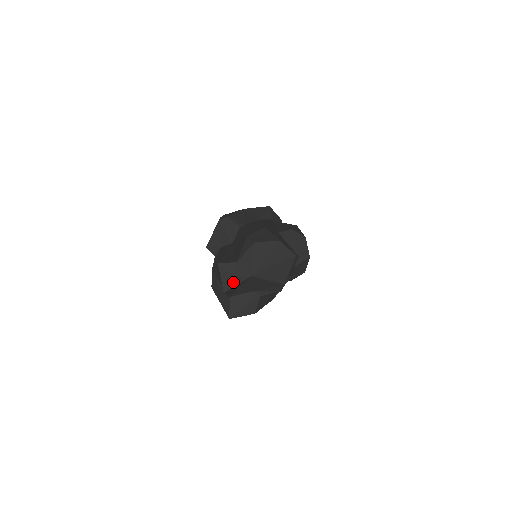
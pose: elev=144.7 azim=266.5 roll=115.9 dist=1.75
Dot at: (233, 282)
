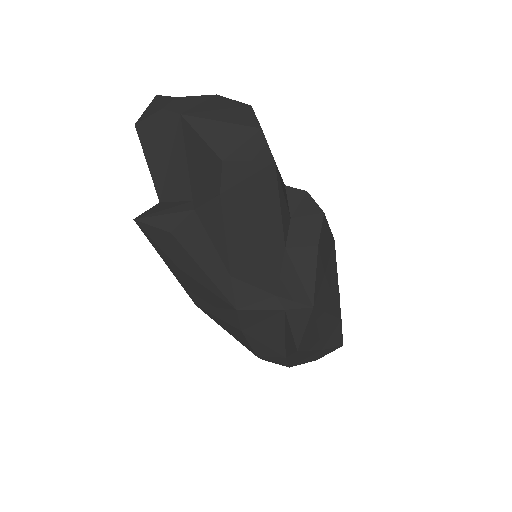
Dot at: (154, 115)
